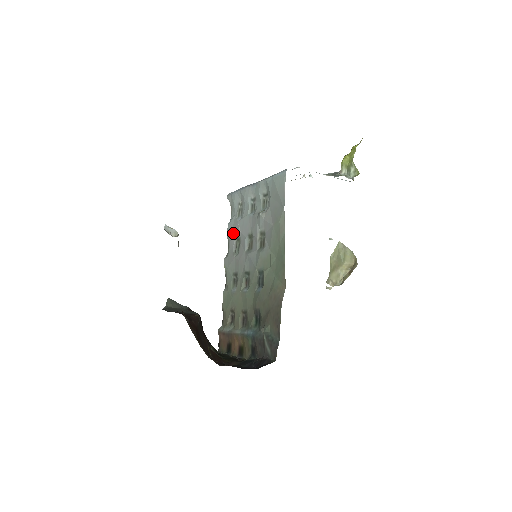
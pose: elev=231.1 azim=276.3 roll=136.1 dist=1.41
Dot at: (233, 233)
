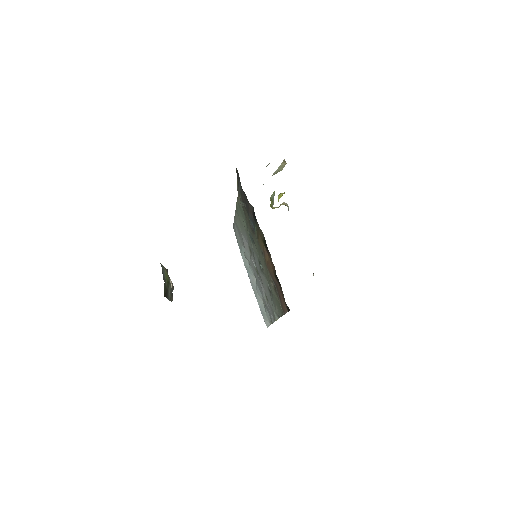
Dot at: (268, 308)
